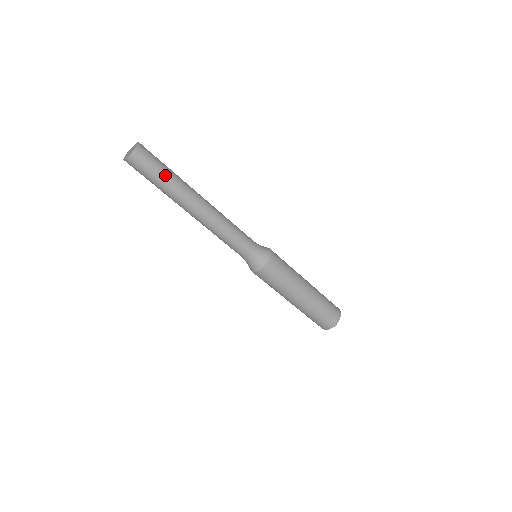
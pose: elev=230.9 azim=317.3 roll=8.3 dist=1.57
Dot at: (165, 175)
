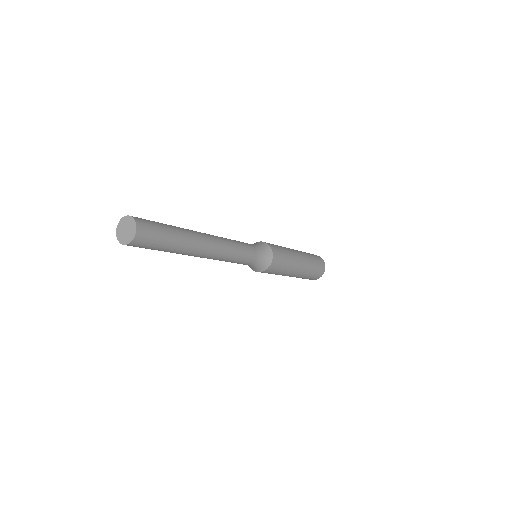
Dot at: (172, 233)
